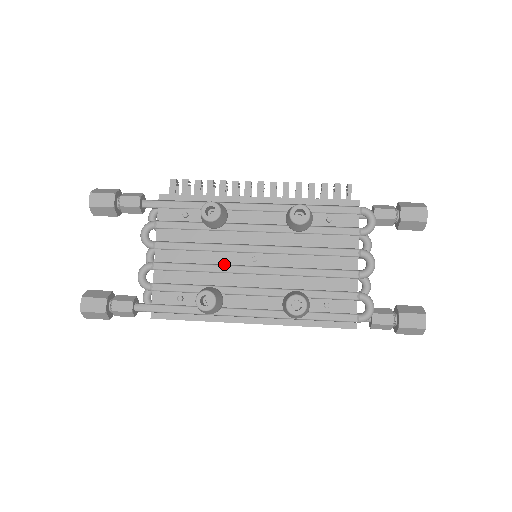
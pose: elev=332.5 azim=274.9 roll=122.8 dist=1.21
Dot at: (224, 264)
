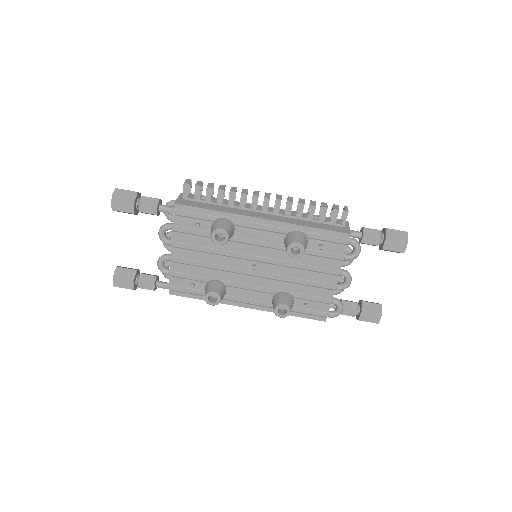
Dot at: (229, 266)
